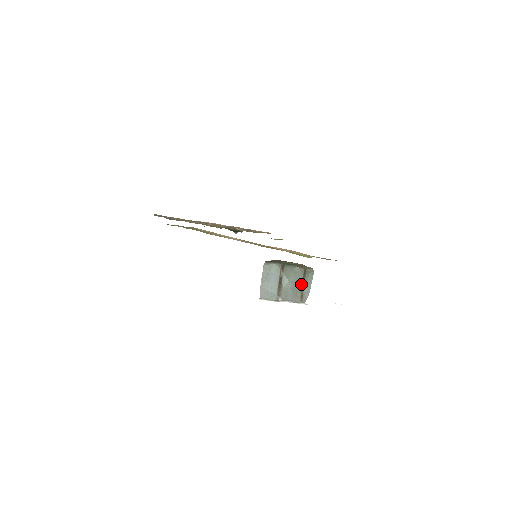
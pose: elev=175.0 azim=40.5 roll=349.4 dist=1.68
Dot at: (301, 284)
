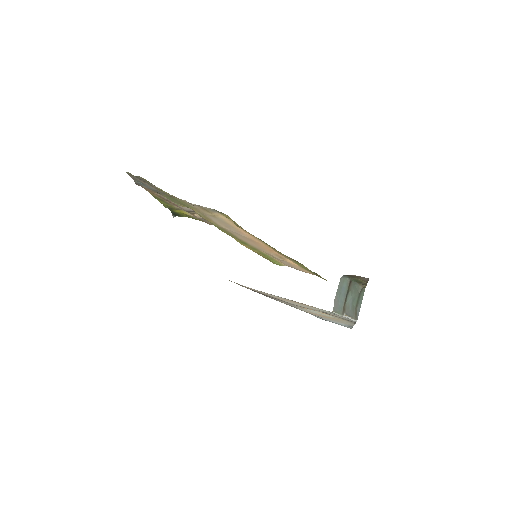
Dot at: (357, 301)
